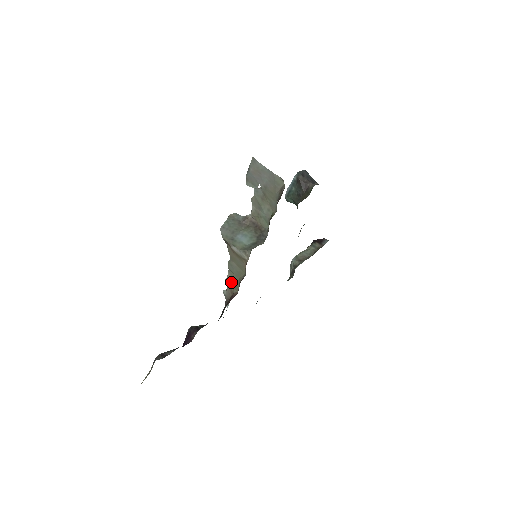
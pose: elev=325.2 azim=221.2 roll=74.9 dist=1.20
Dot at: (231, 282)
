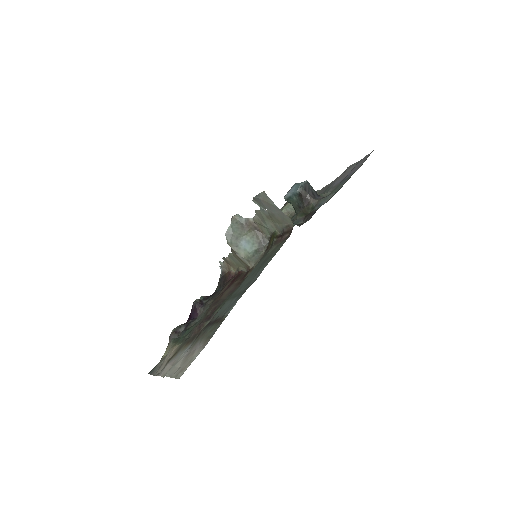
Dot at: (229, 263)
